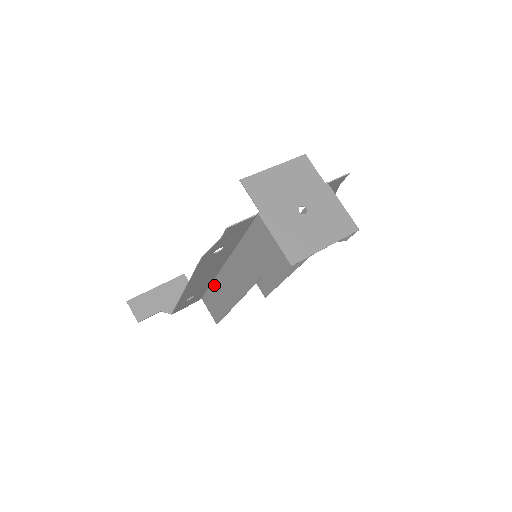
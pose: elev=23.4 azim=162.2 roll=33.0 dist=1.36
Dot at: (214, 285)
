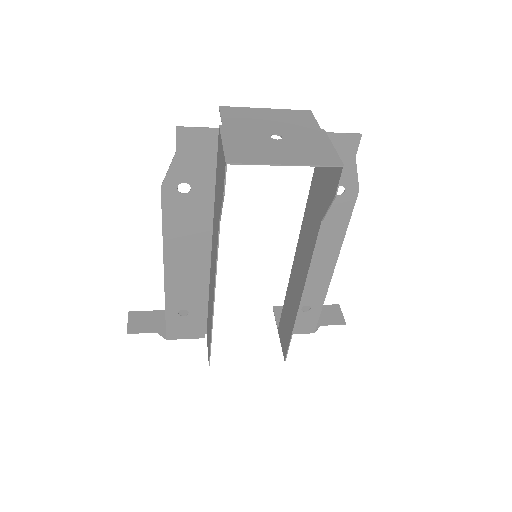
Dot at: (209, 295)
